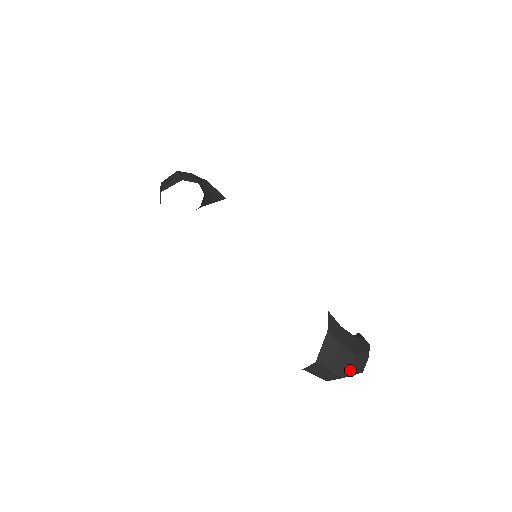
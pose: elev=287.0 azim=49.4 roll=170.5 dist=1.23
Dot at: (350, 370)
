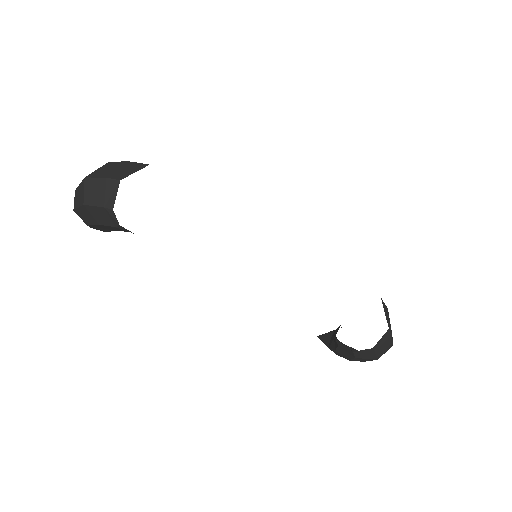
Dot at: occluded
